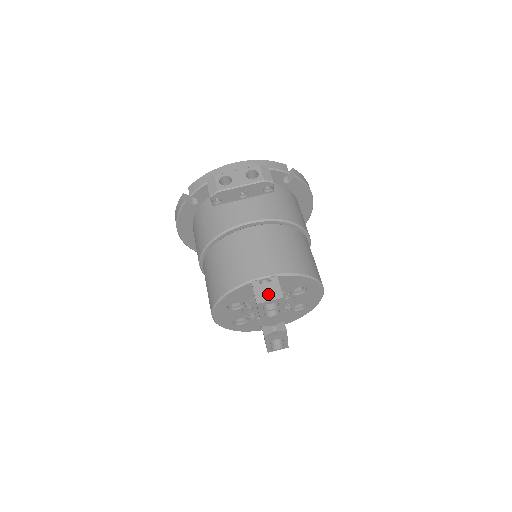
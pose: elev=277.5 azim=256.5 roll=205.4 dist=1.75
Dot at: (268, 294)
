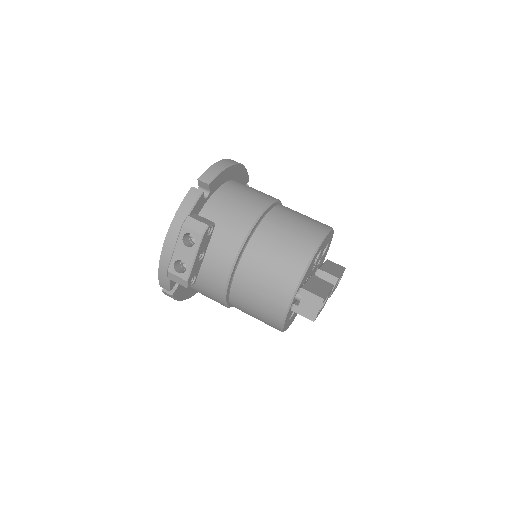
Dot at: (312, 307)
